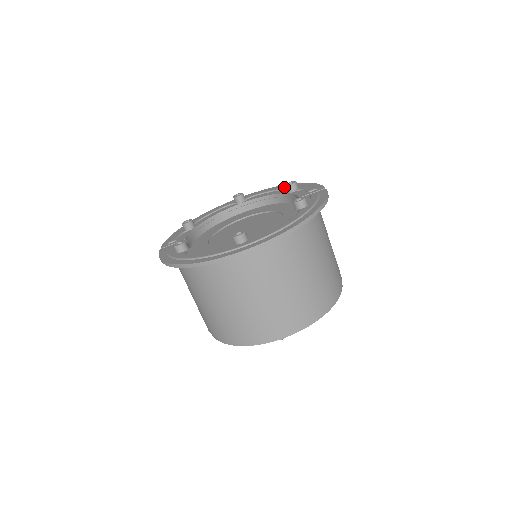
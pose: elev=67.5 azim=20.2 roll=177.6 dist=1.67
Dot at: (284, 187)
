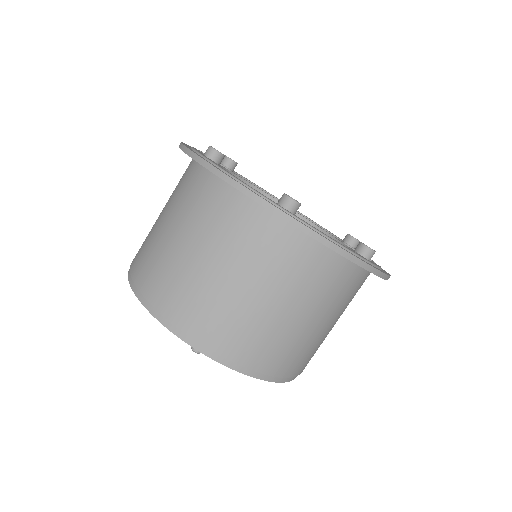
Dot at: occluded
